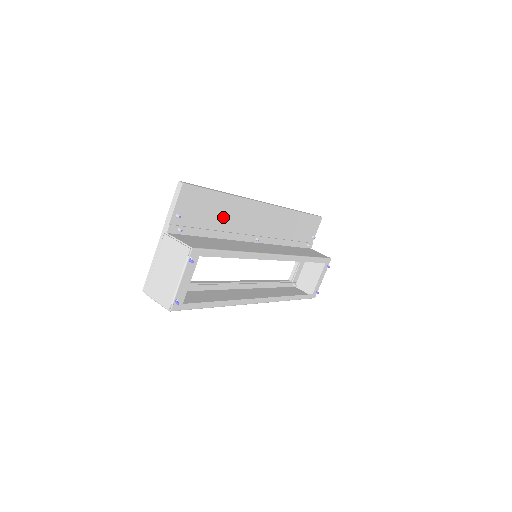
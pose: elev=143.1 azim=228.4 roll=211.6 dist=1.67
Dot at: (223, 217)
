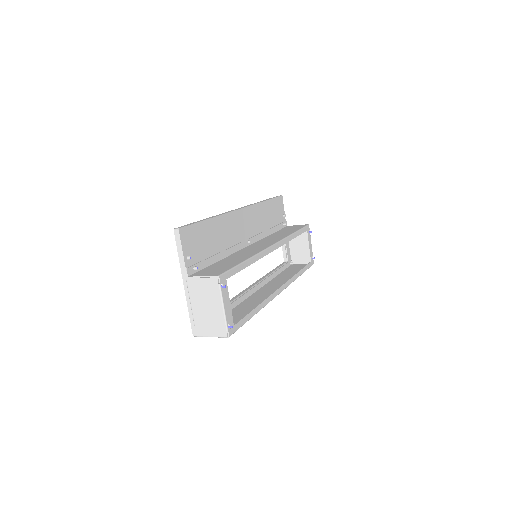
Dot at: (218, 239)
